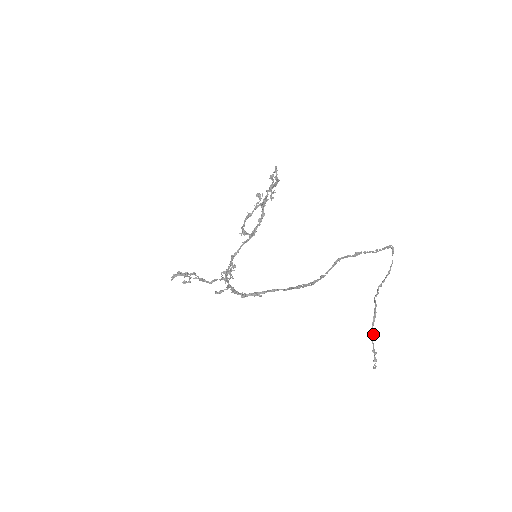
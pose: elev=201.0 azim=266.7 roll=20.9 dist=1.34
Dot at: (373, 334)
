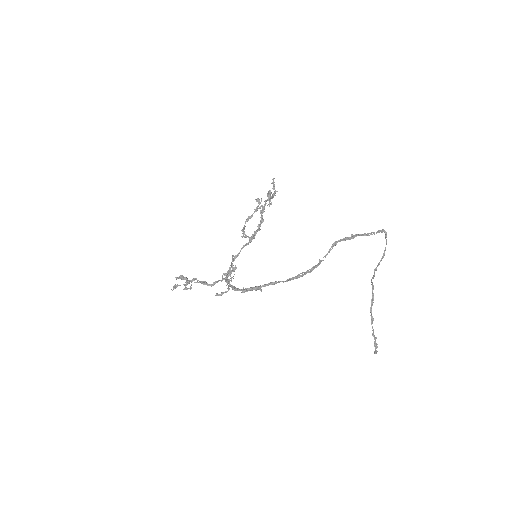
Dot at: (372, 317)
